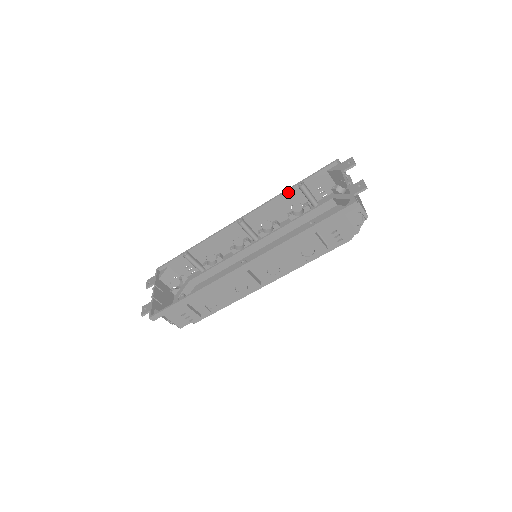
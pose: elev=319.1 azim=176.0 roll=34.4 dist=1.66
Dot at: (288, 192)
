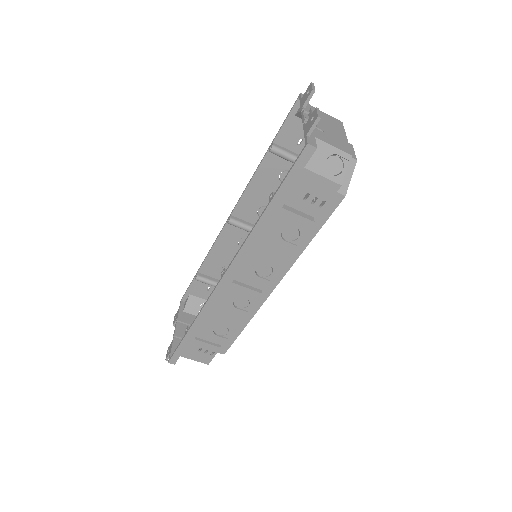
Dot at: (264, 163)
